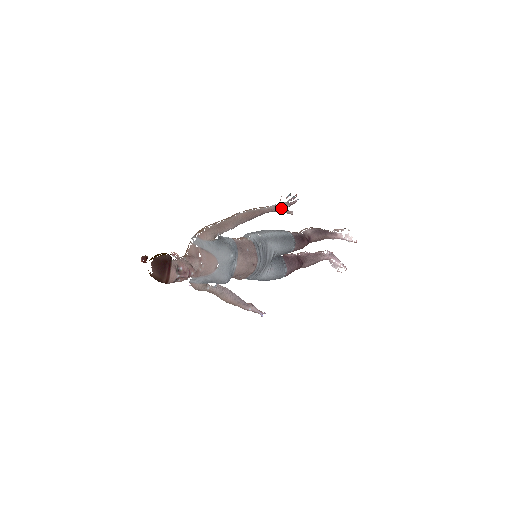
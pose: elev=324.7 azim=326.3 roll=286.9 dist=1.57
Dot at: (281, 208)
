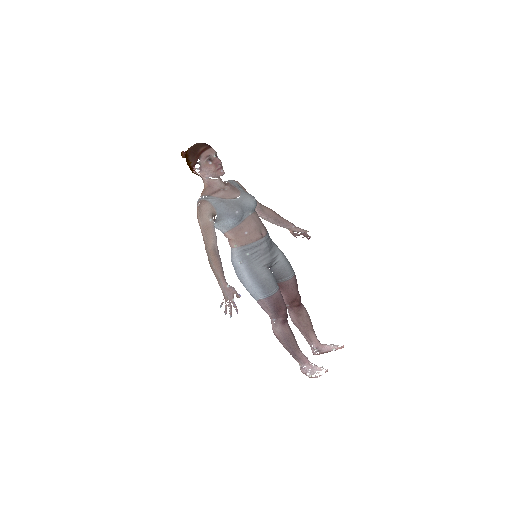
Dot at: (297, 227)
